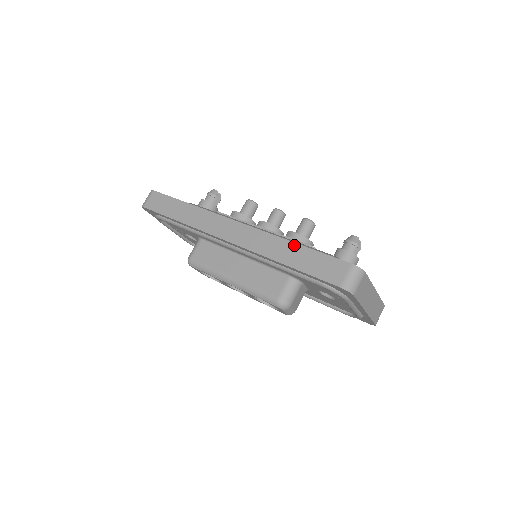
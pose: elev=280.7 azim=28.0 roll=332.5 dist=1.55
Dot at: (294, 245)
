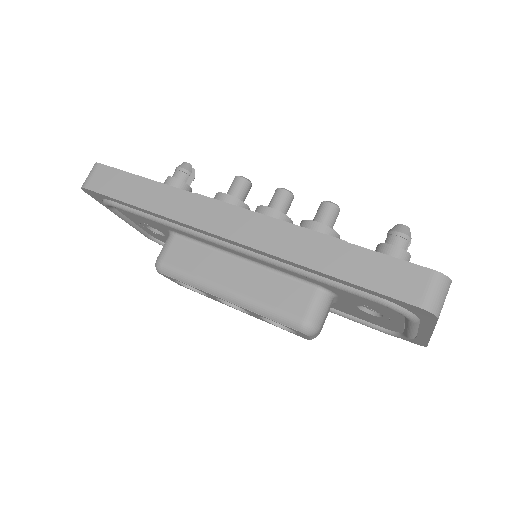
Dot at: (335, 242)
